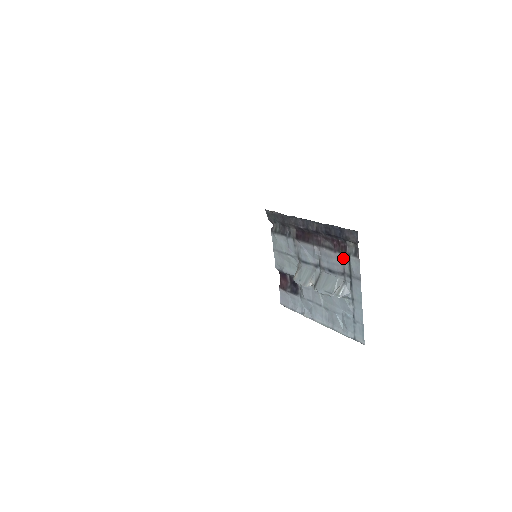
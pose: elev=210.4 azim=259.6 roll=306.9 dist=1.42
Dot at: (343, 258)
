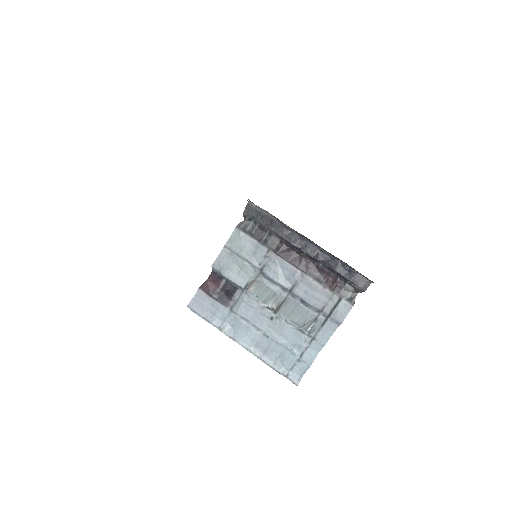
Dot at: (331, 297)
